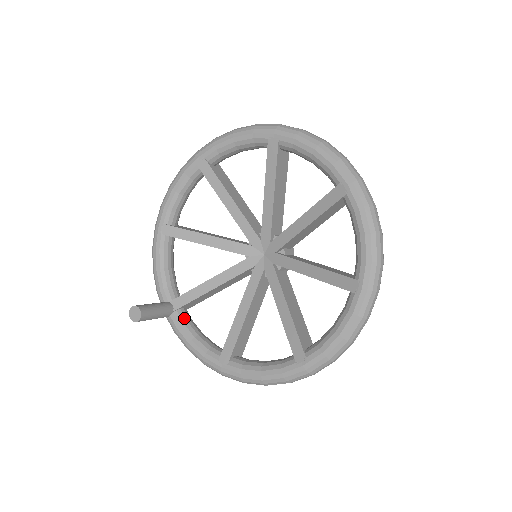
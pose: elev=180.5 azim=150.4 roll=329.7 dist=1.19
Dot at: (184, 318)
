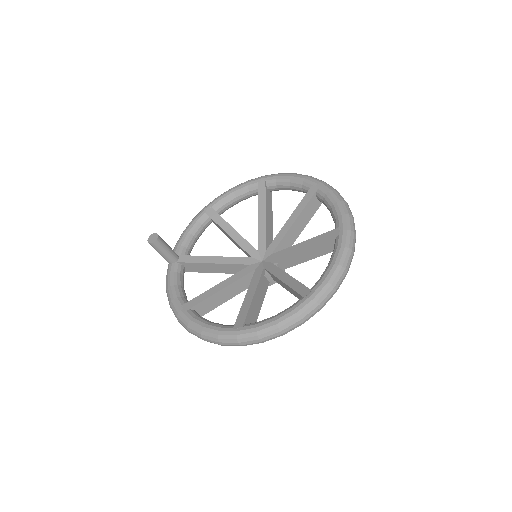
Dot at: (180, 271)
